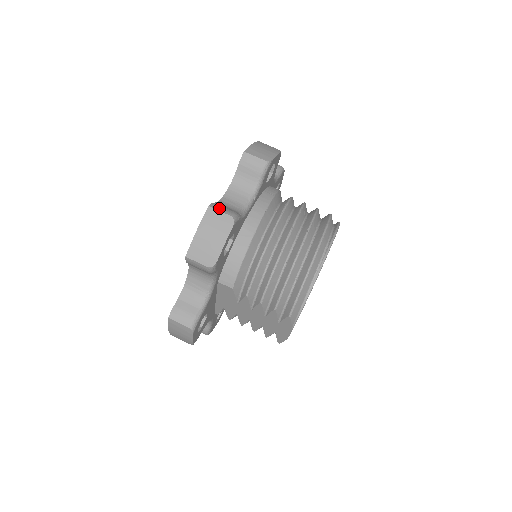
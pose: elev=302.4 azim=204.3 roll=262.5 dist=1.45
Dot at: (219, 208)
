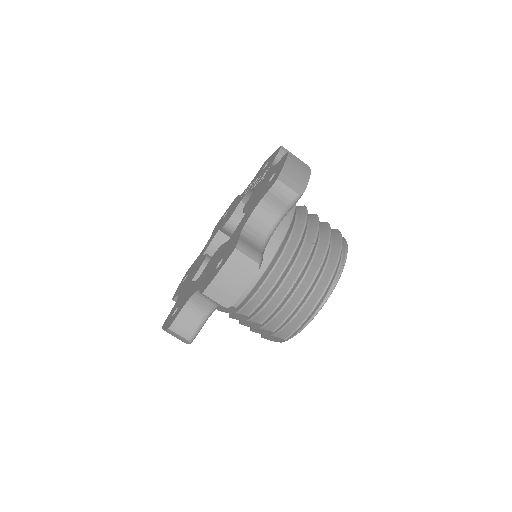
Dot at: (245, 250)
